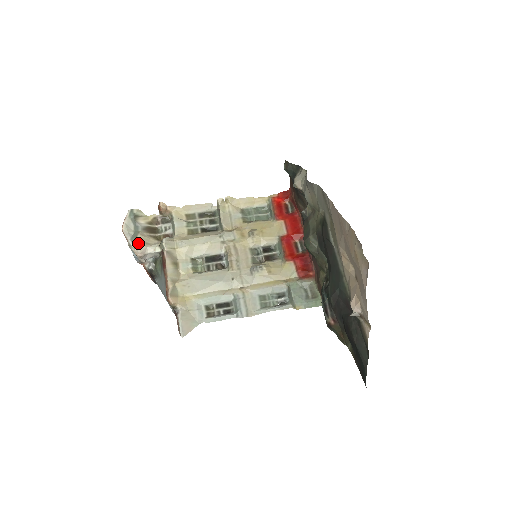
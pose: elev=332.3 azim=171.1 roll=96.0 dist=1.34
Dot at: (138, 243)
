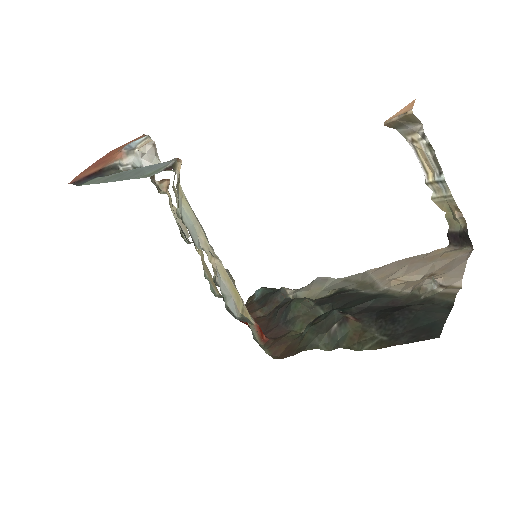
Dot at: occluded
